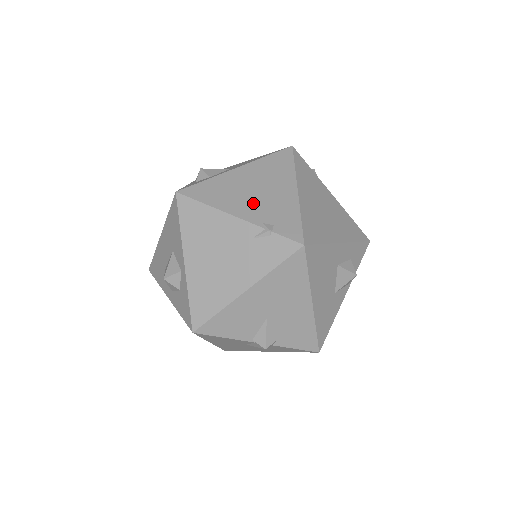
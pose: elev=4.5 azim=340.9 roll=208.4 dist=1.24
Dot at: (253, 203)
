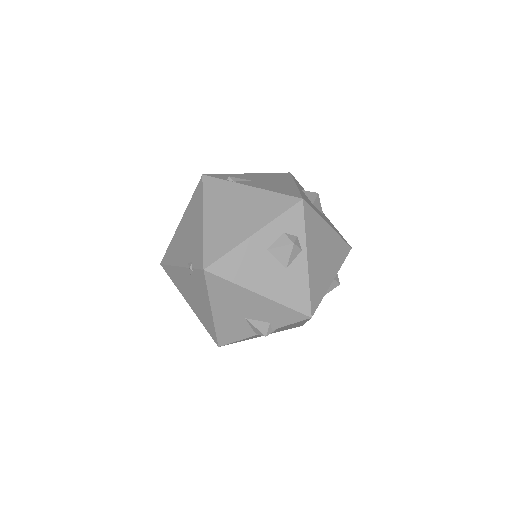
Dot at: (185, 248)
